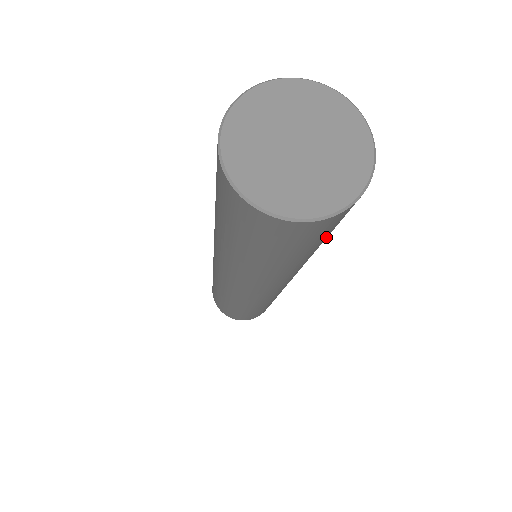
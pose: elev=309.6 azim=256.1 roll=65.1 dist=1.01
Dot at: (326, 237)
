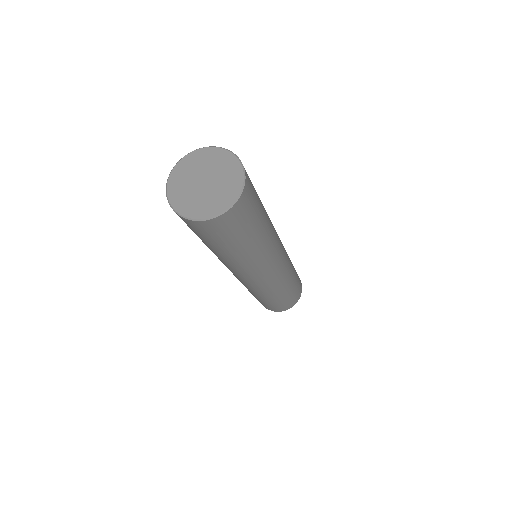
Dot at: (240, 237)
